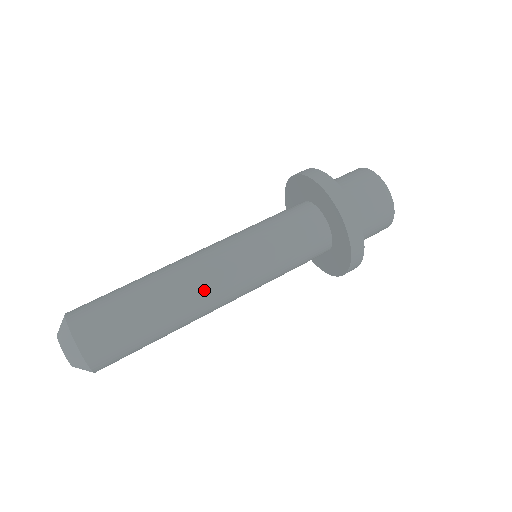
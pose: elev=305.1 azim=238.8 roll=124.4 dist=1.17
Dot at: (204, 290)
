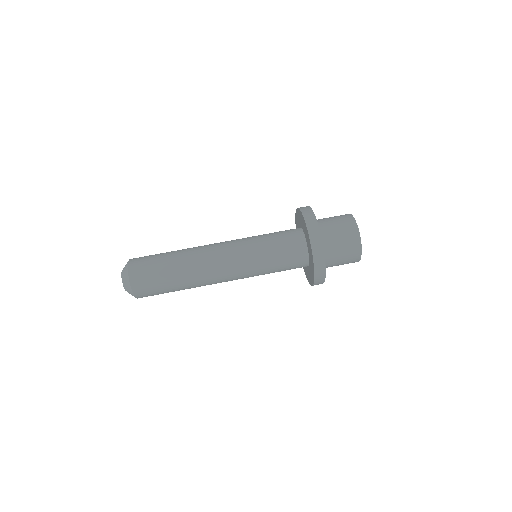
Dot at: occluded
